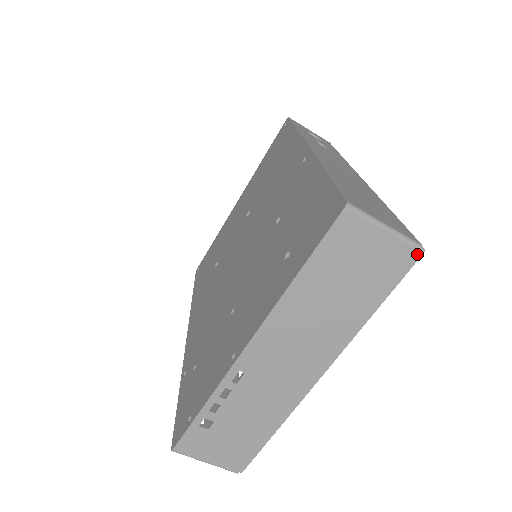
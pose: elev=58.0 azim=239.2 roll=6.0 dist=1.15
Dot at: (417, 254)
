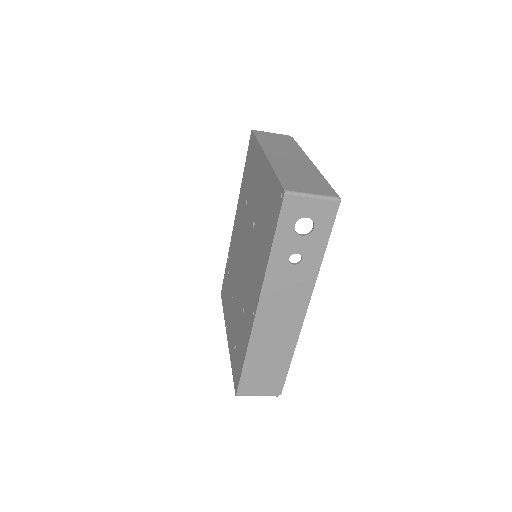
Dot at: occluded
